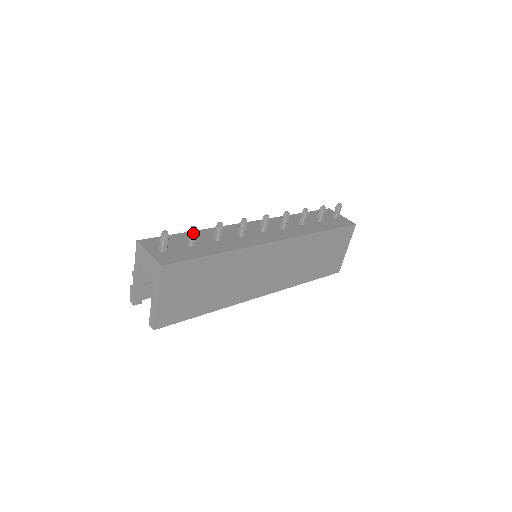
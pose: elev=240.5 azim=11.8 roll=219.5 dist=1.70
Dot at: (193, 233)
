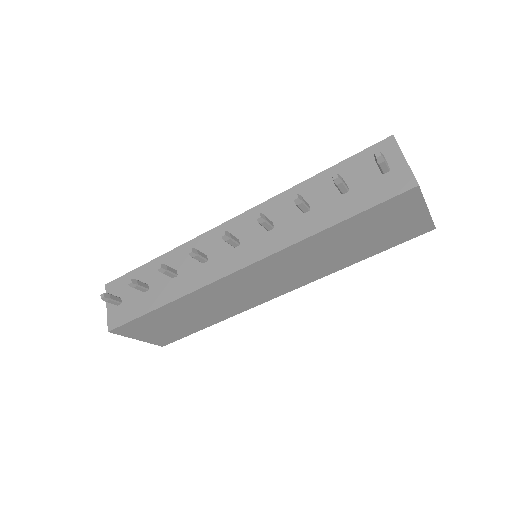
Dot at: (132, 287)
